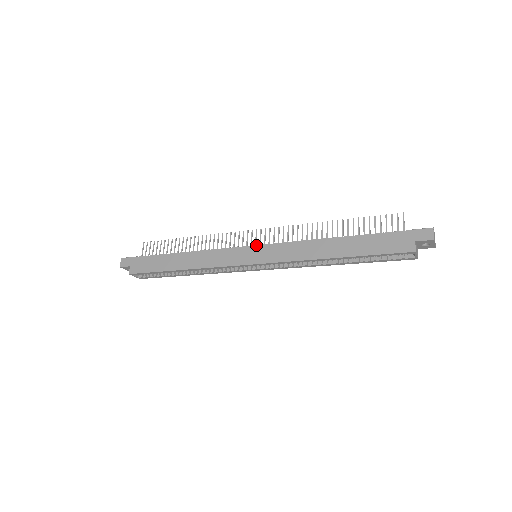
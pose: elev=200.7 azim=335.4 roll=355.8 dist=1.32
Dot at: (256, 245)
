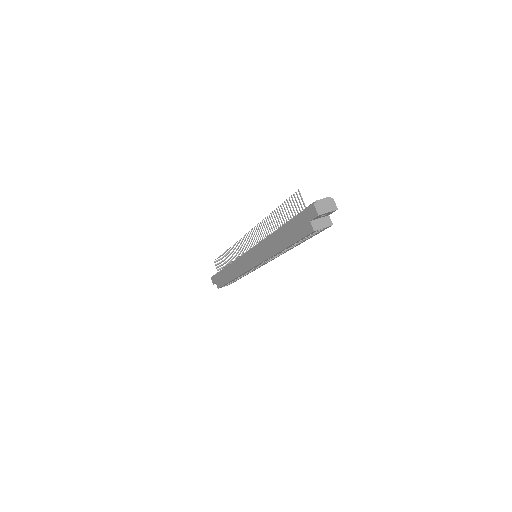
Dot at: (247, 251)
